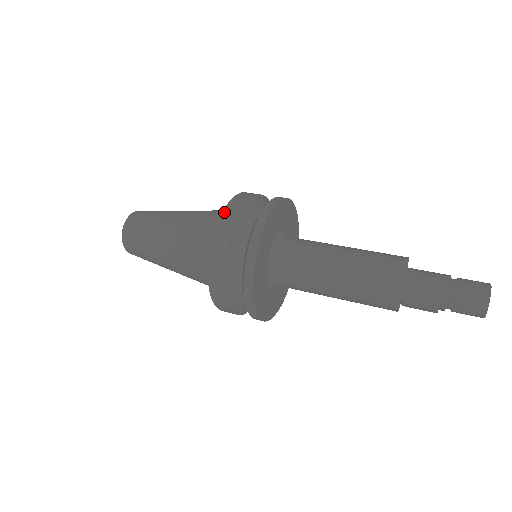
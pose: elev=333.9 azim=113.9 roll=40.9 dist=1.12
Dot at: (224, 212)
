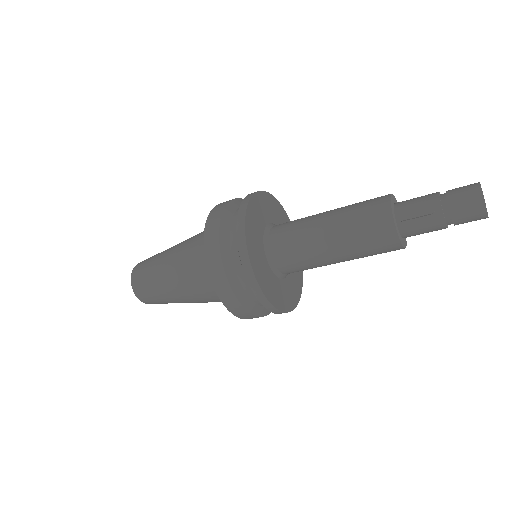
Dot at: occluded
